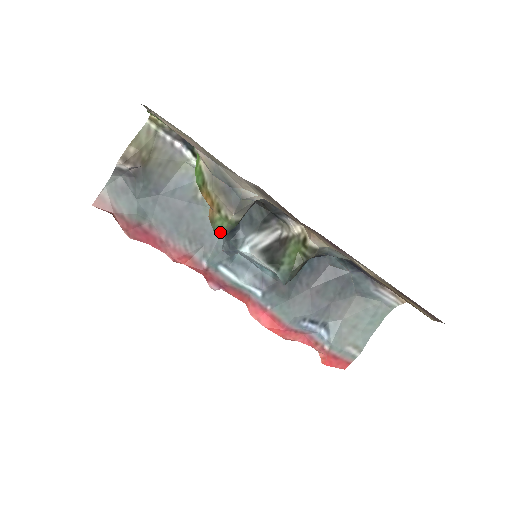
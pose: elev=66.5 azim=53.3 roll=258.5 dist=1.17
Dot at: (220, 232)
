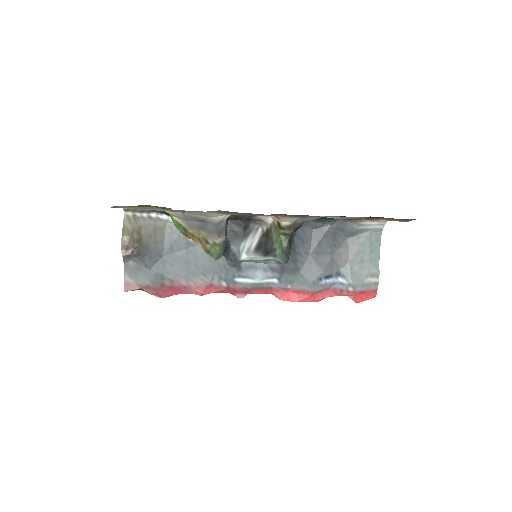
Dot at: (218, 256)
